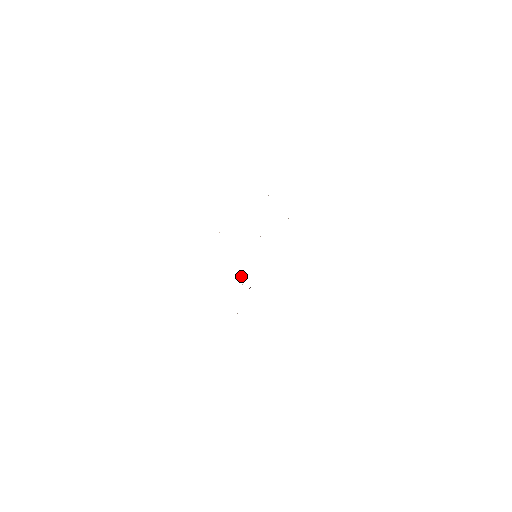
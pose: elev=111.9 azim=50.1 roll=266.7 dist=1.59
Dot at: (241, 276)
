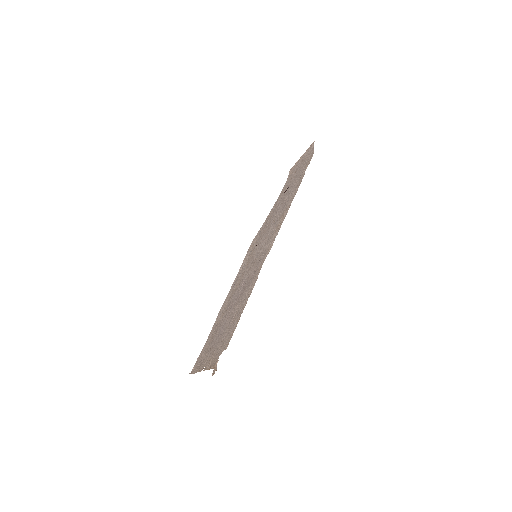
Dot at: (254, 248)
